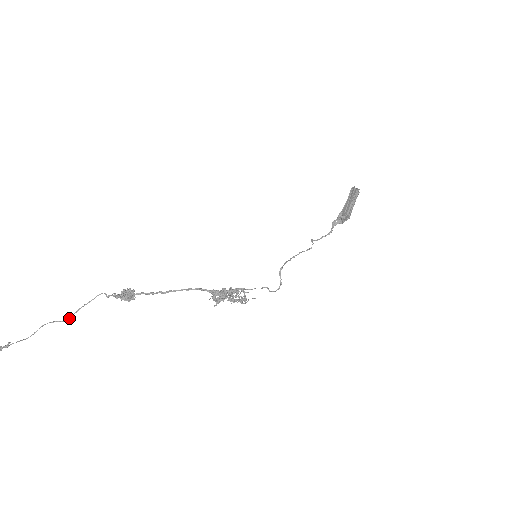
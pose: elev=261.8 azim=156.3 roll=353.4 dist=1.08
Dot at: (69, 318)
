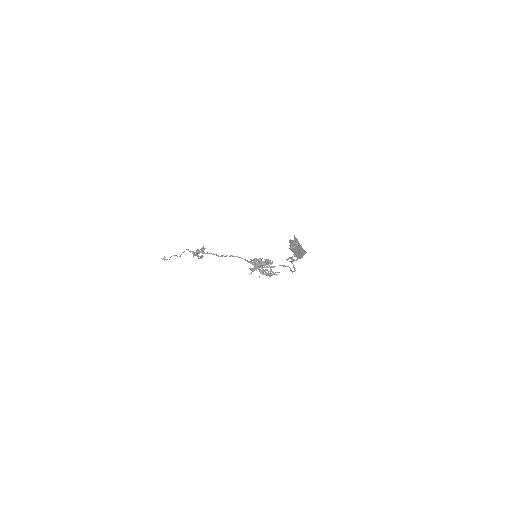
Dot at: (180, 256)
